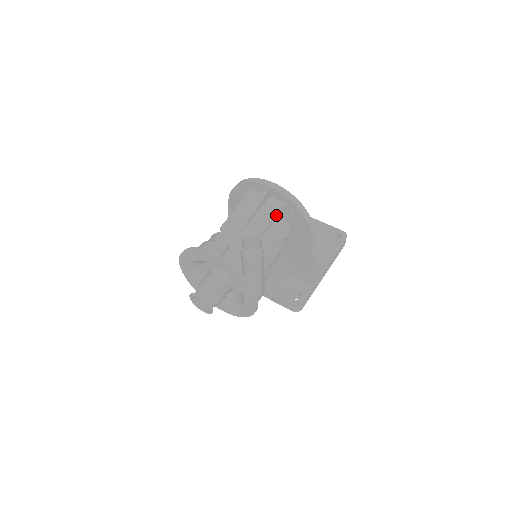
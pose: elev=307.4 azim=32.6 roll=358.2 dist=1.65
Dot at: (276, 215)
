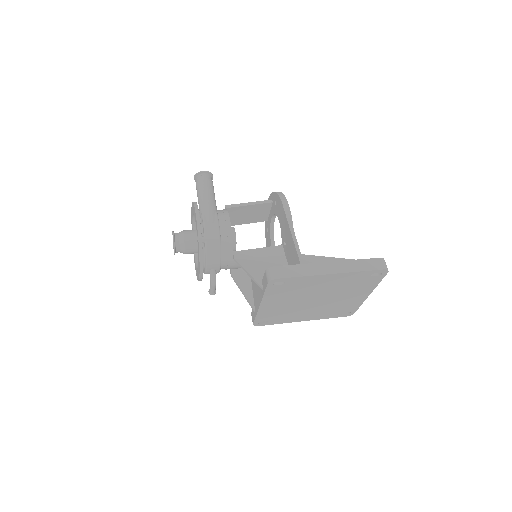
Dot at: (259, 203)
